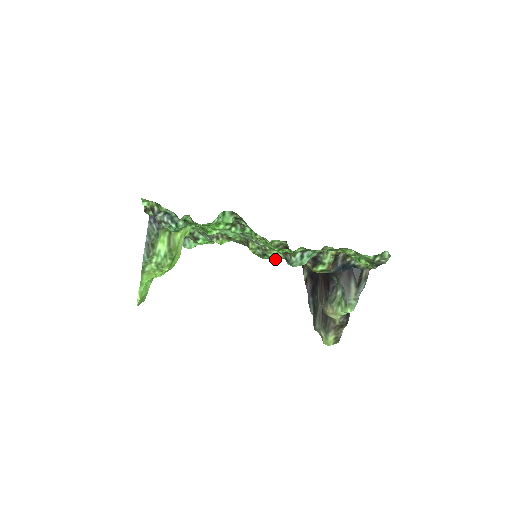
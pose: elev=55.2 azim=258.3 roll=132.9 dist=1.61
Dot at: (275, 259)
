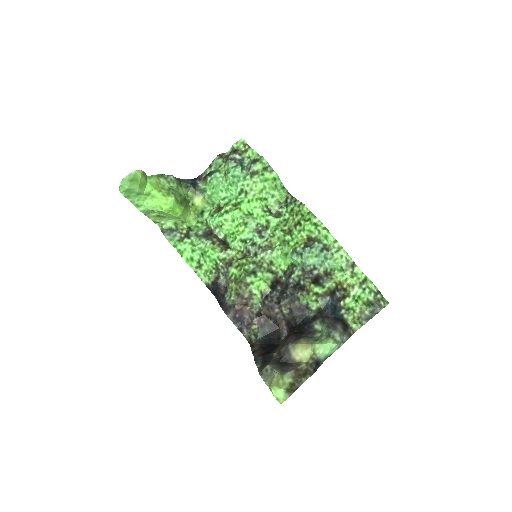
Dot at: (230, 318)
